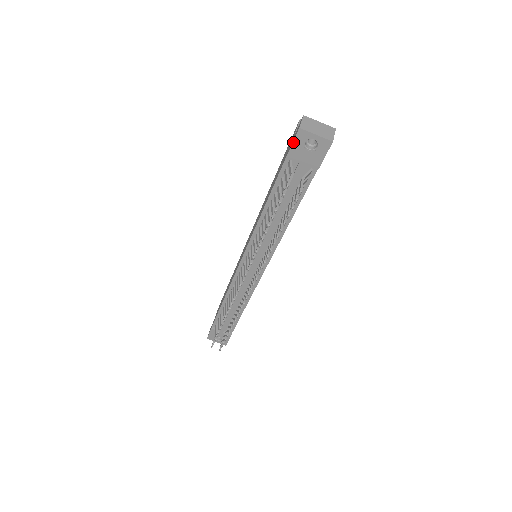
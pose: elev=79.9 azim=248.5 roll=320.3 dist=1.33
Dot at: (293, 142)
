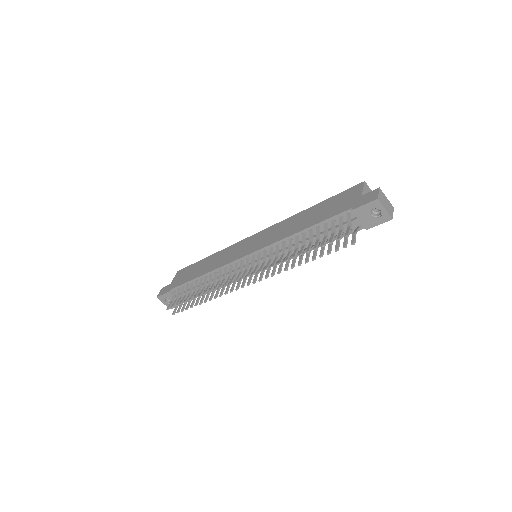
Dot at: (365, 204)
